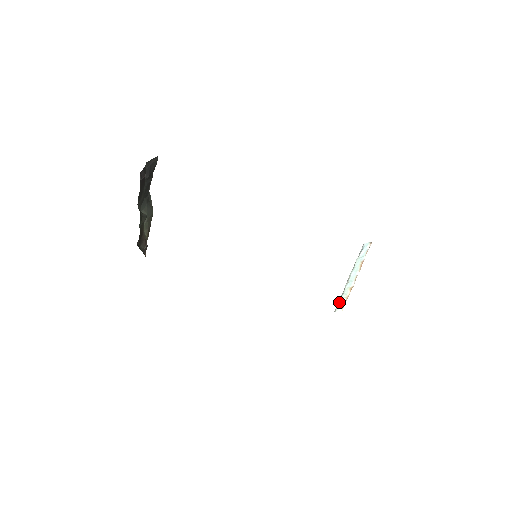
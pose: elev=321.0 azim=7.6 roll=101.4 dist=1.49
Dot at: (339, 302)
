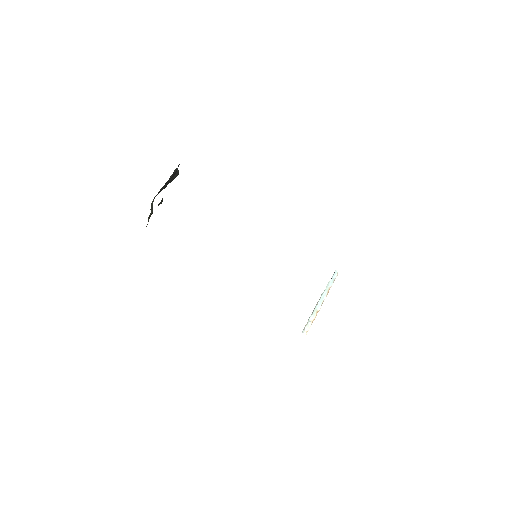
Dot at: (307, 322)
